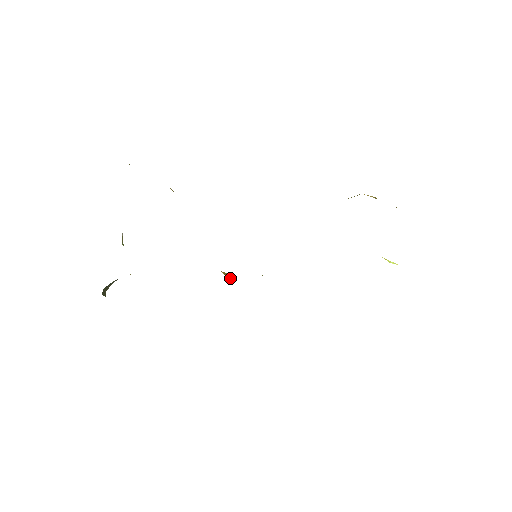
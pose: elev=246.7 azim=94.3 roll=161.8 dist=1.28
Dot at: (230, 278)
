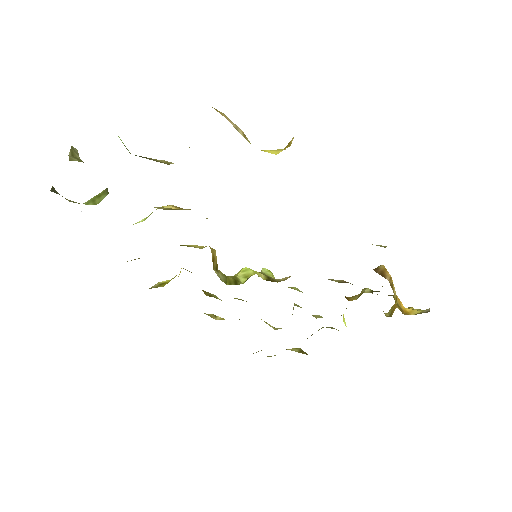
Dot at: (215, 268)
